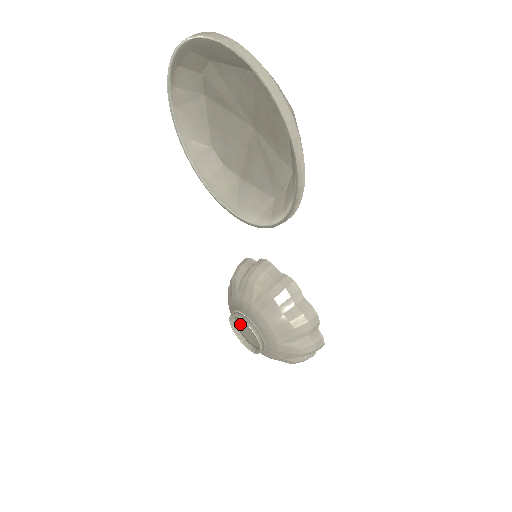
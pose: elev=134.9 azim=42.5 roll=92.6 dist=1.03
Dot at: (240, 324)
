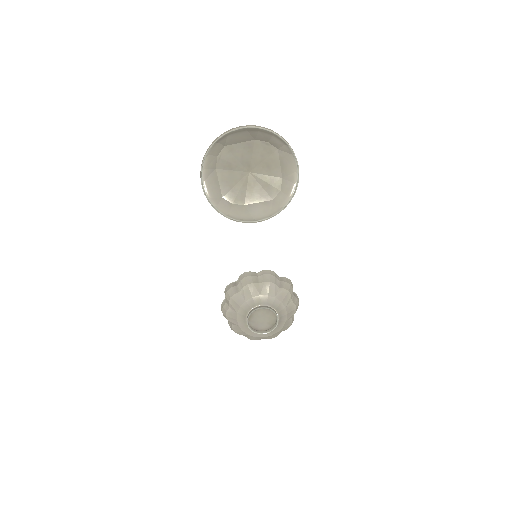
Dot at: (254, 320)
